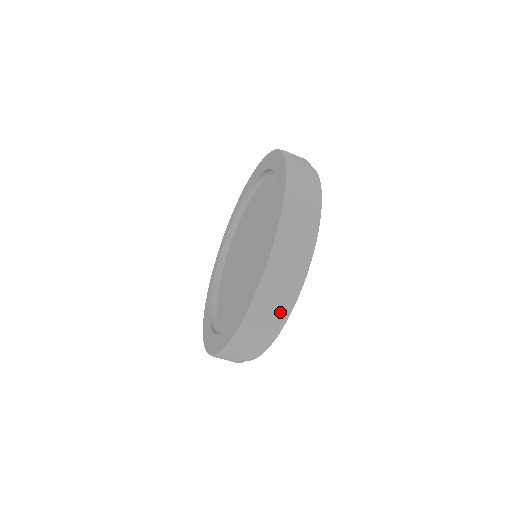
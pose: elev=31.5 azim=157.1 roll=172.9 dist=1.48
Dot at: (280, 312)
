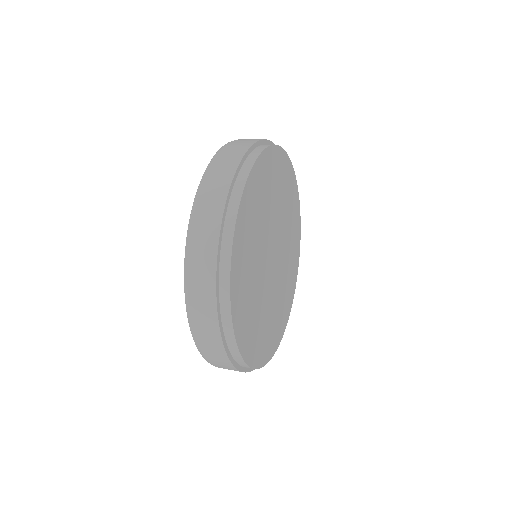
Dot at: (223, 205)
